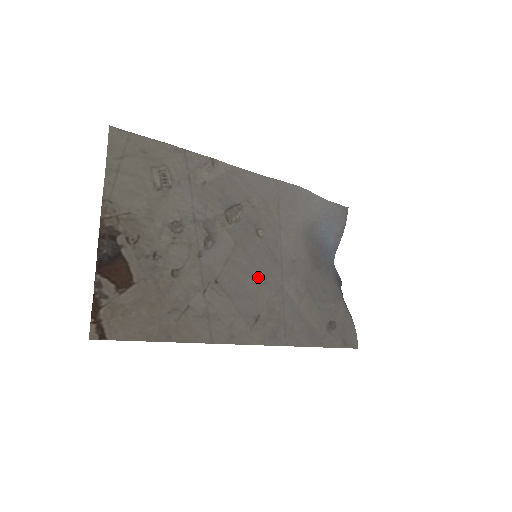
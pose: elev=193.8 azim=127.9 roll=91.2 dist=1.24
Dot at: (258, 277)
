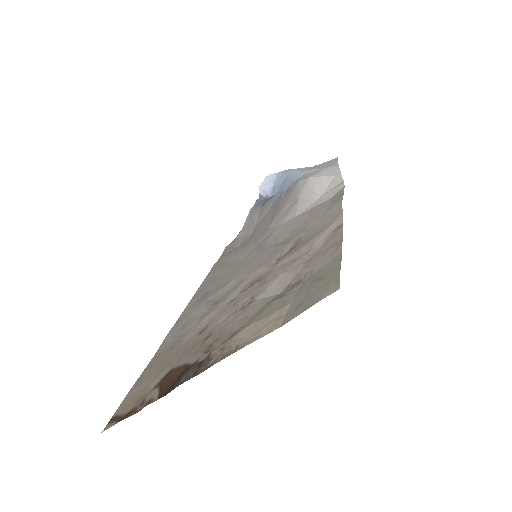
Dot at: (239, 270)
